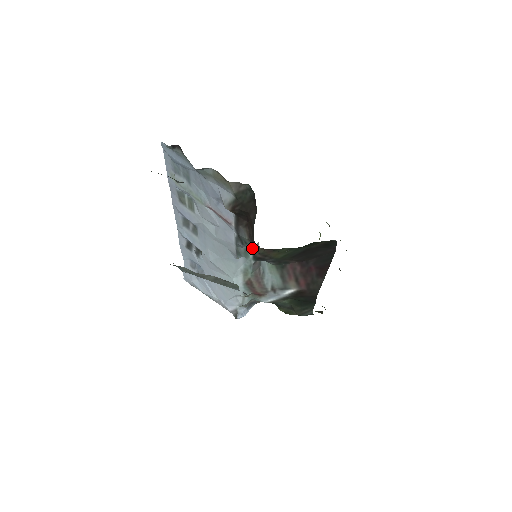
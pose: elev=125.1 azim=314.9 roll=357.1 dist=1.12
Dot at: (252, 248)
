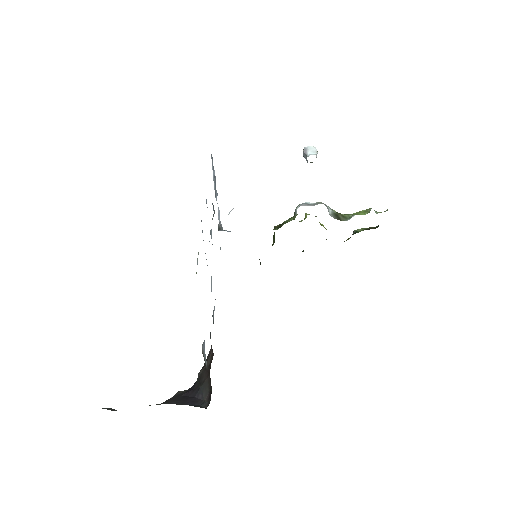
Dot at: occluded
